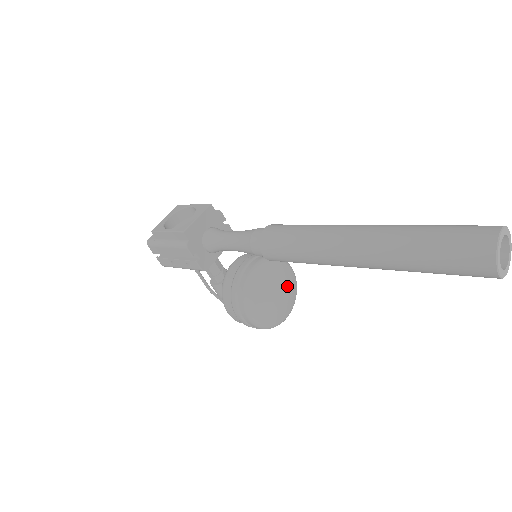
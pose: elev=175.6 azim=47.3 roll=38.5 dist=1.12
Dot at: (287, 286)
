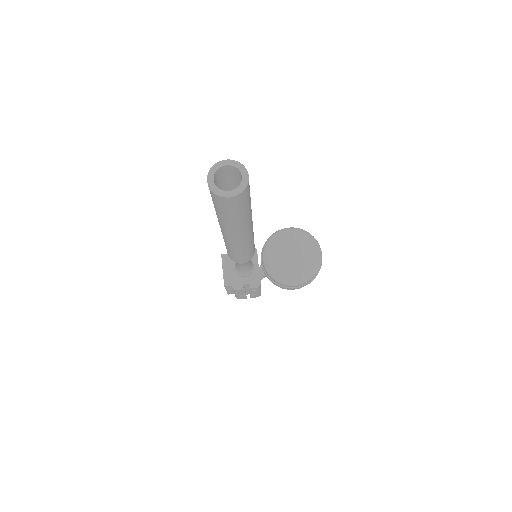
Dot at: (292, 244)
